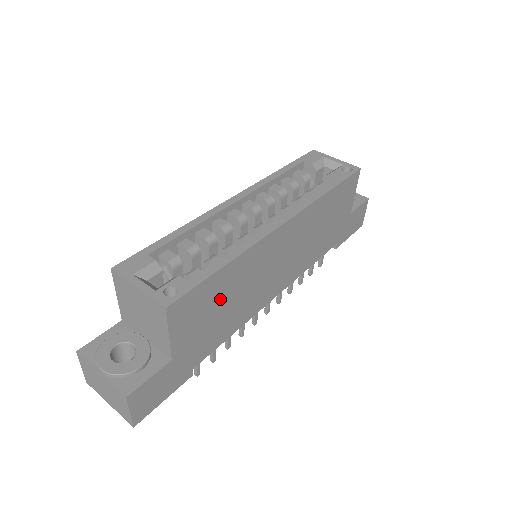
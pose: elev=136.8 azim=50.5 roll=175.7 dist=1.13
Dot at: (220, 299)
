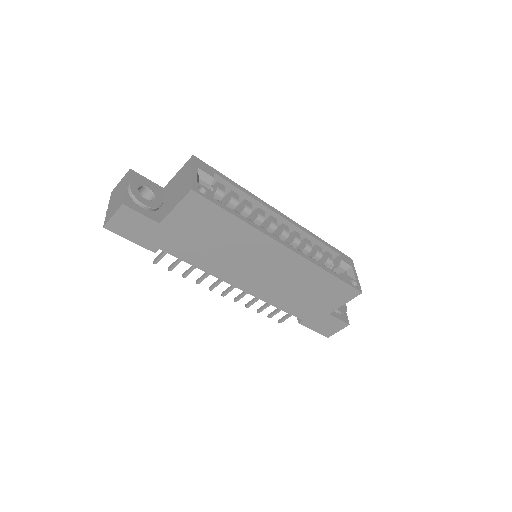
Dot at: (215, 233)
